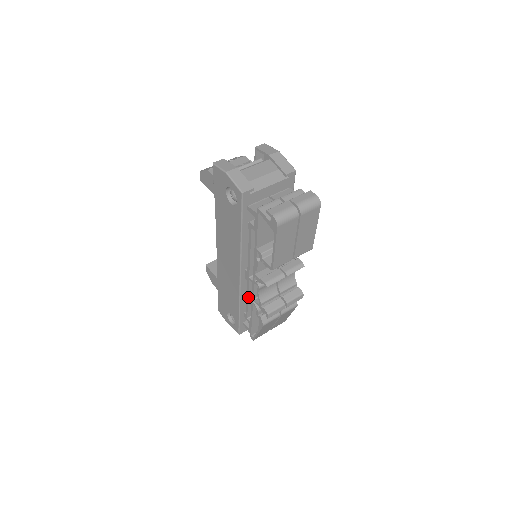
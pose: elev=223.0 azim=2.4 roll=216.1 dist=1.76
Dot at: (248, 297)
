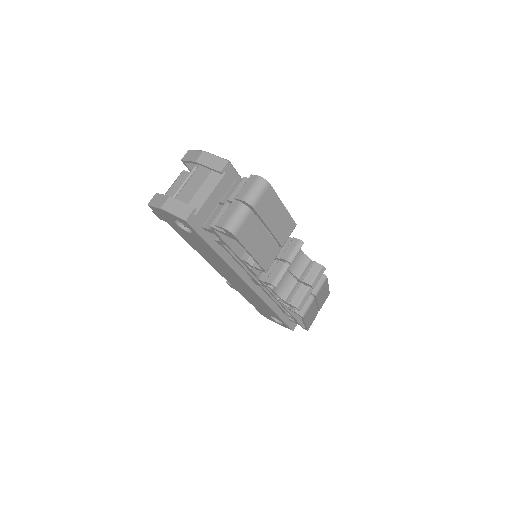
Dot at: (272, 299)
